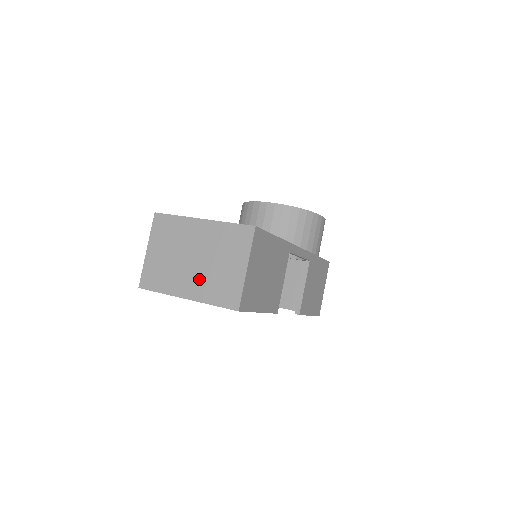
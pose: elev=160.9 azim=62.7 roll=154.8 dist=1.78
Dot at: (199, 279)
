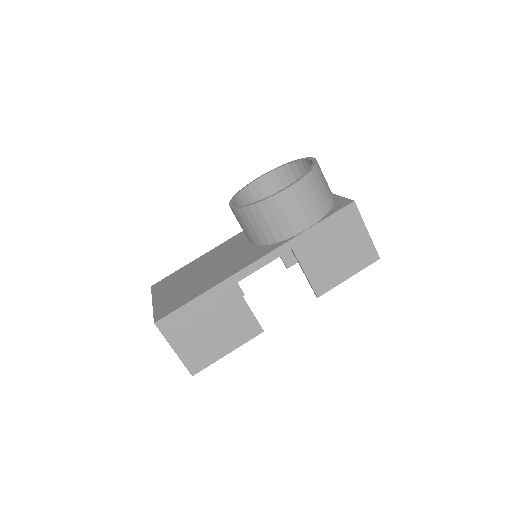
Dot at: occluded
